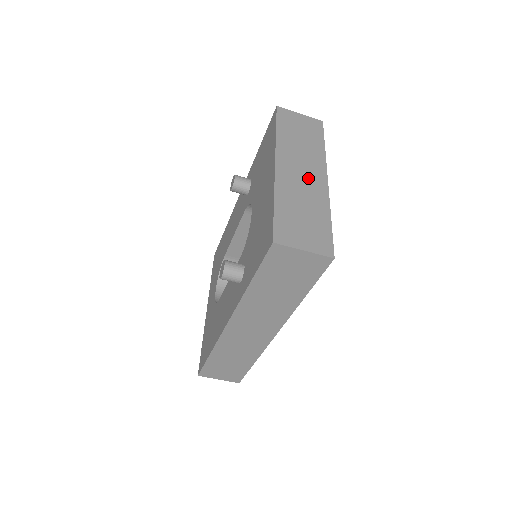
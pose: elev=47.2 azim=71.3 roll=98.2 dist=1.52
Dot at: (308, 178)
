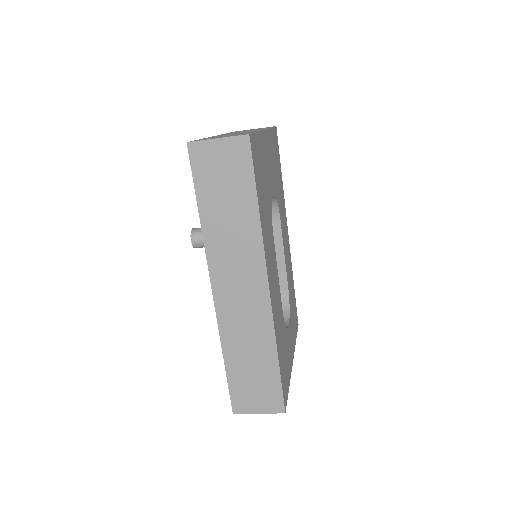
Dot at: occluded
